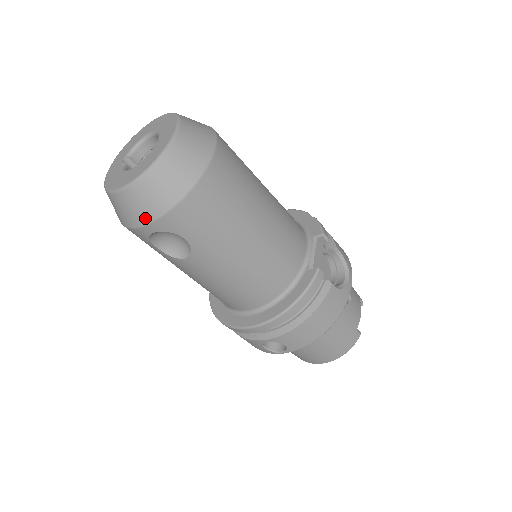
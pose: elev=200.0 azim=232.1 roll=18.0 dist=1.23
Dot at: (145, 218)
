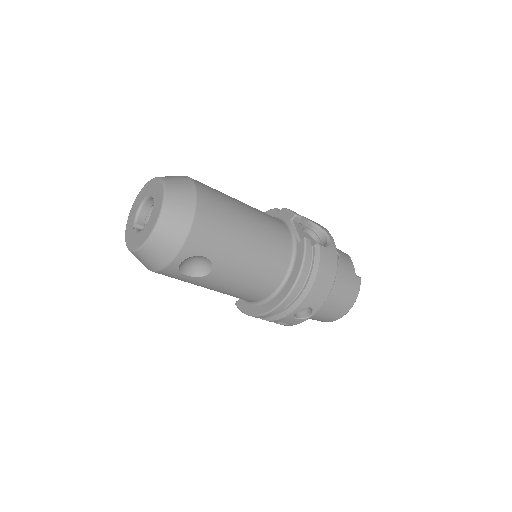
Dot at: (171, 254)
